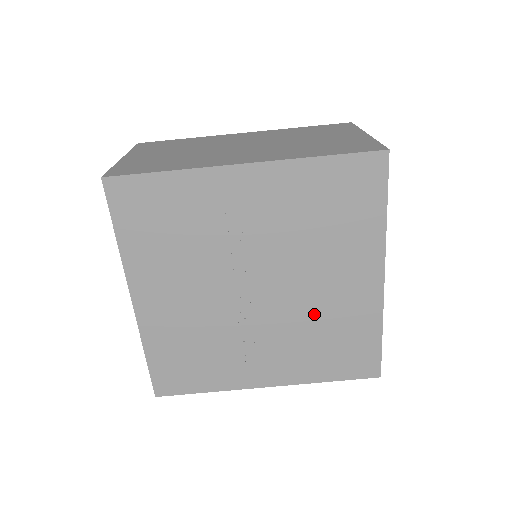
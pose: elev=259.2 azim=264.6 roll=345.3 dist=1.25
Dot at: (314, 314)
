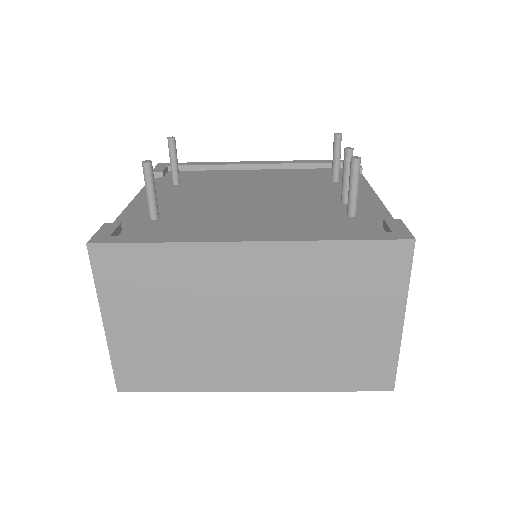
Dot at: occluded
